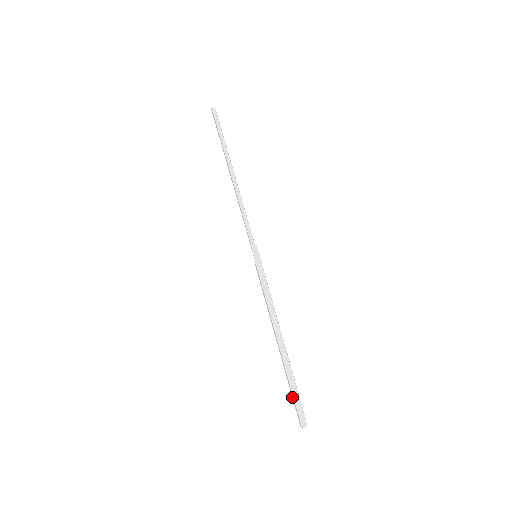
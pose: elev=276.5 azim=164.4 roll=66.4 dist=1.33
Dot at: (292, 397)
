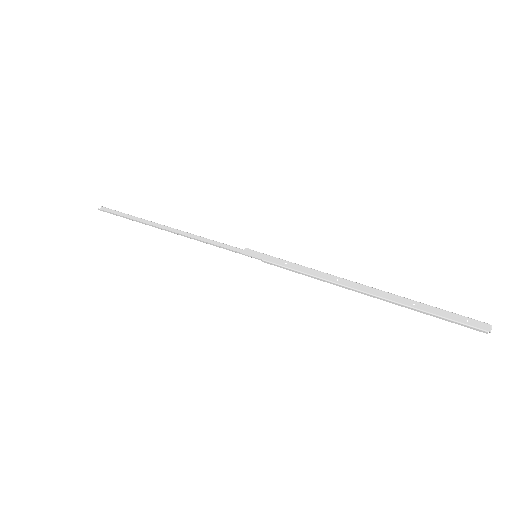
Dot at: occluded
